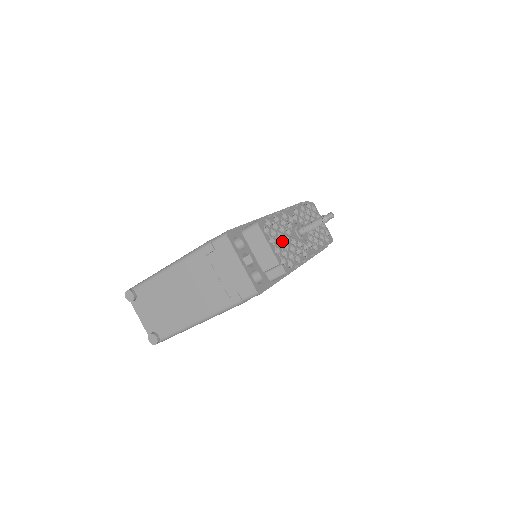
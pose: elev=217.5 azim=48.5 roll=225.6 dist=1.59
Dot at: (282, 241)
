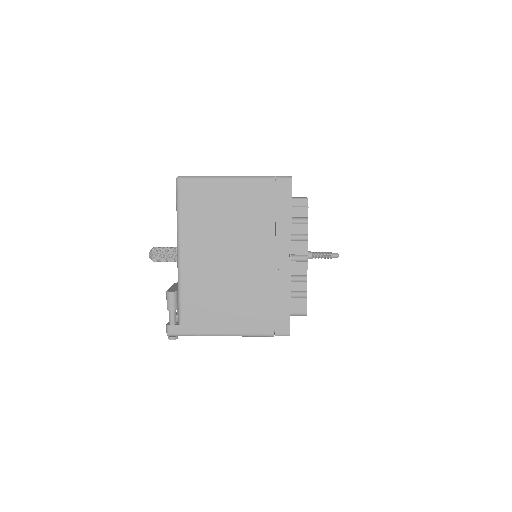
Dot at: occluded
